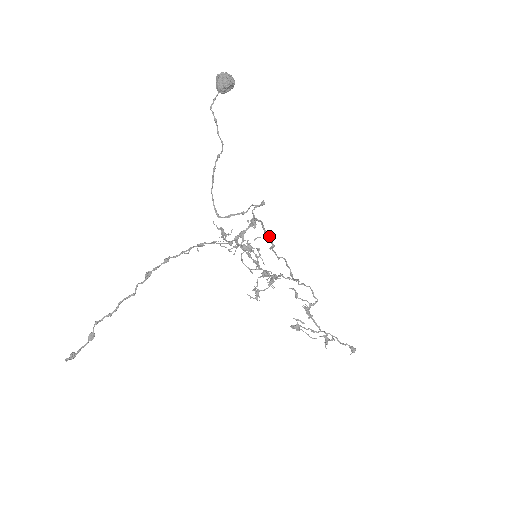
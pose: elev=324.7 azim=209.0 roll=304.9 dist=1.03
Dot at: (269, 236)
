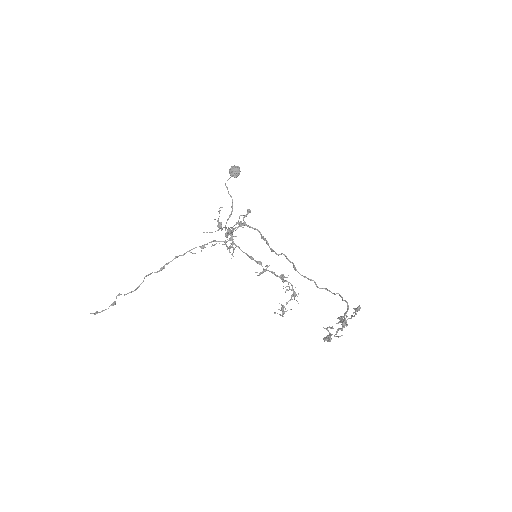
Dot at: (263, 237)
